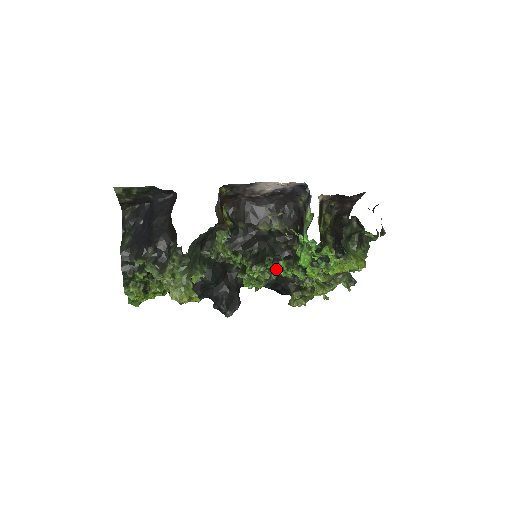
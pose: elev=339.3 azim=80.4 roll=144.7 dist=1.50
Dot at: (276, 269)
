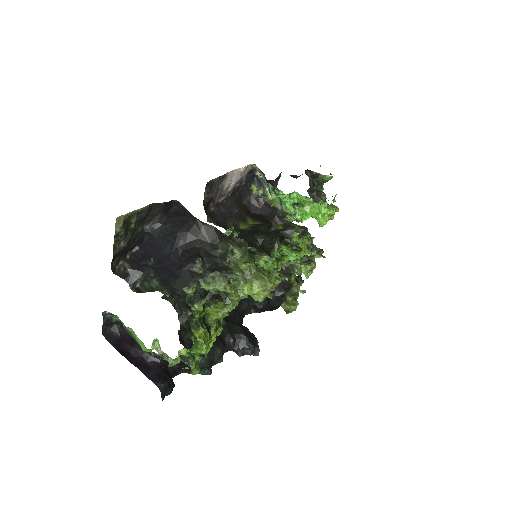
Dot at: occluded
